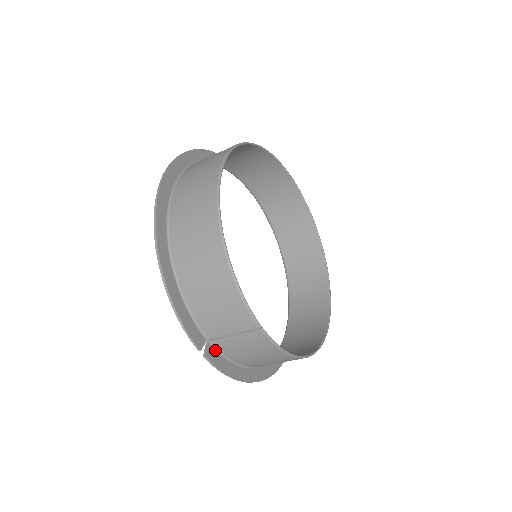
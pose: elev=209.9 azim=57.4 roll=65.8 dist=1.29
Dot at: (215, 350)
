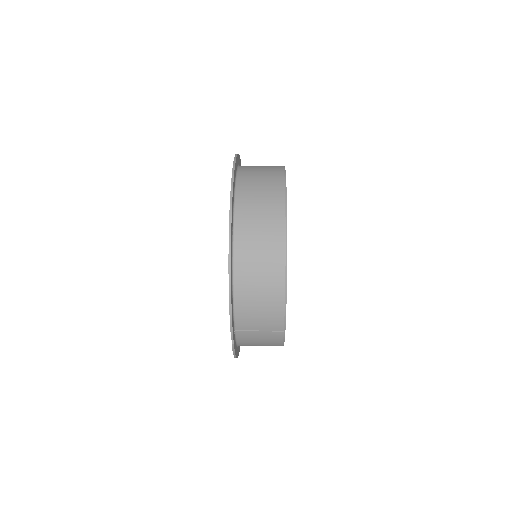
Dot at: (235, 337)
